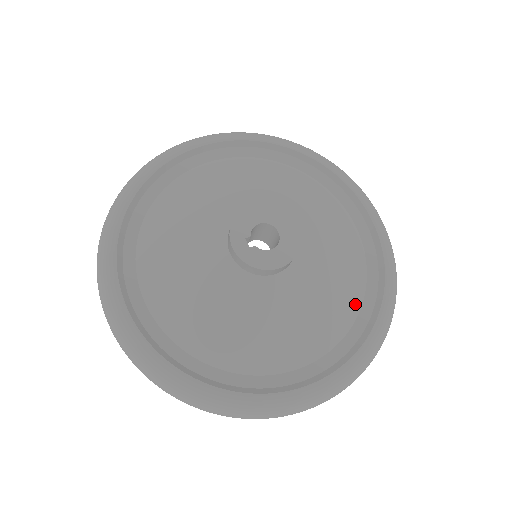
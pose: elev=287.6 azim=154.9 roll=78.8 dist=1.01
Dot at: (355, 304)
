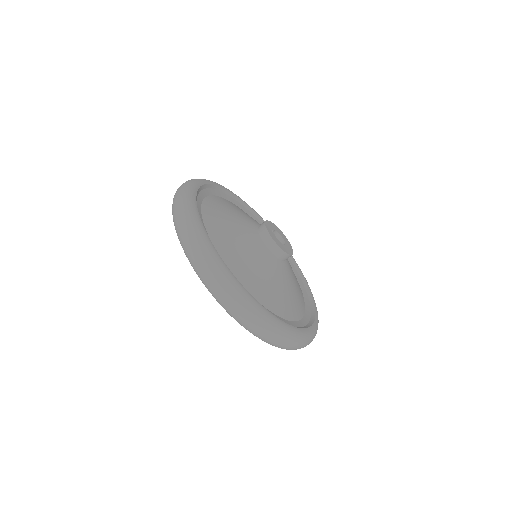
Dot at: (293, 316)
